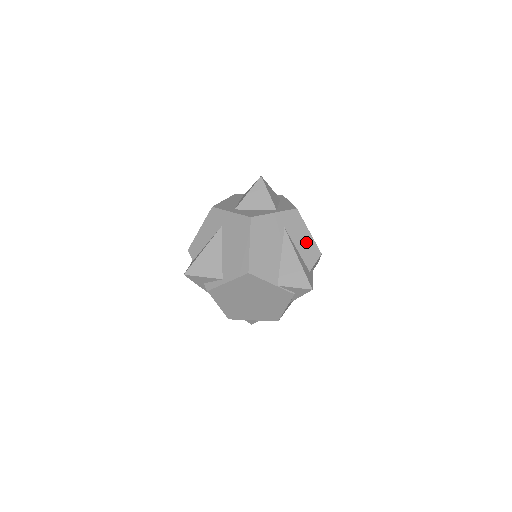
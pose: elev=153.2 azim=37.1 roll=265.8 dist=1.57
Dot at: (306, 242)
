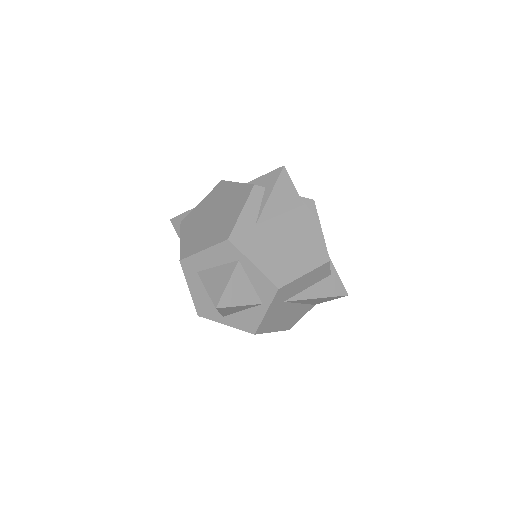
Dot at: (310, 278)
